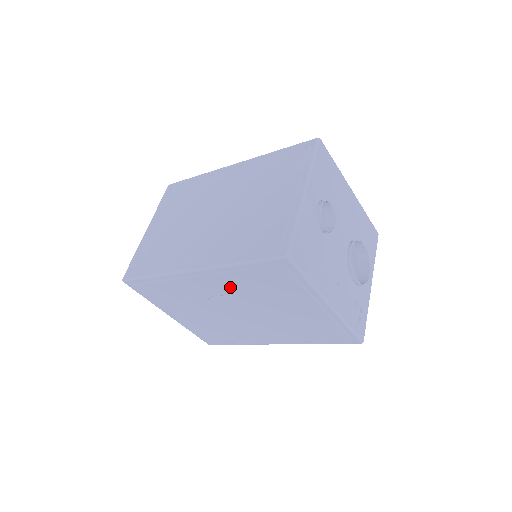
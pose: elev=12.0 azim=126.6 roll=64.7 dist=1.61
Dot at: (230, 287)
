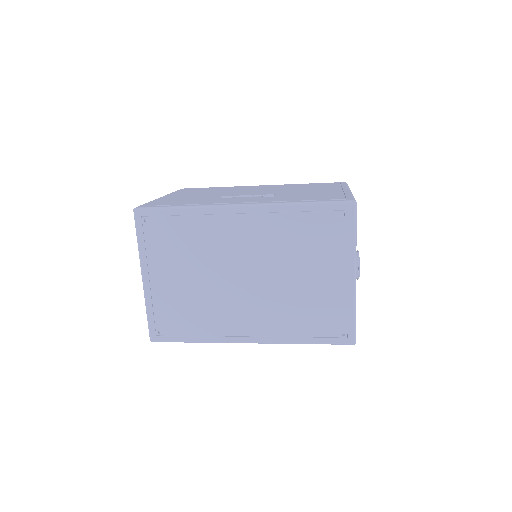
Dot at: occluded
